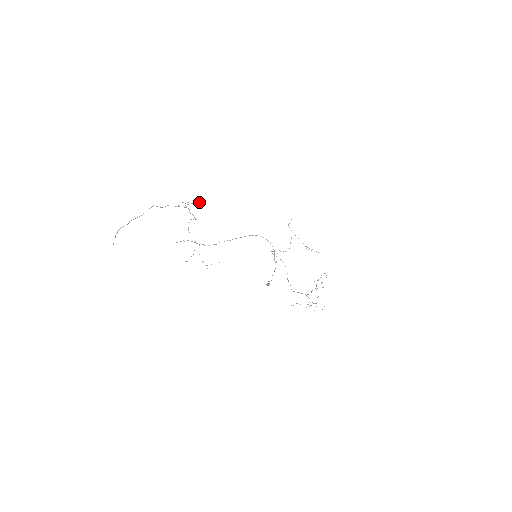
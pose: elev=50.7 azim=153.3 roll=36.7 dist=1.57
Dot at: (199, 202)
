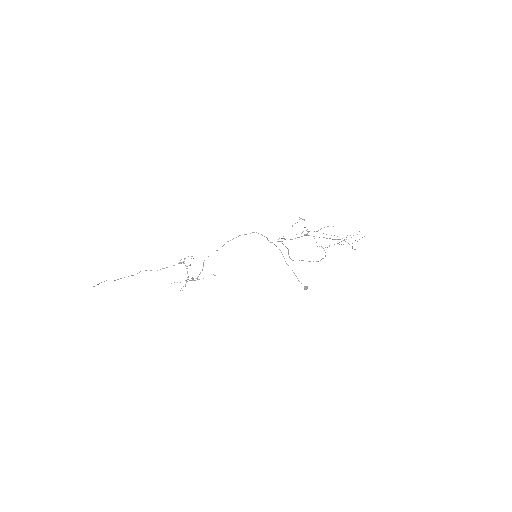
Dot at: occluded
